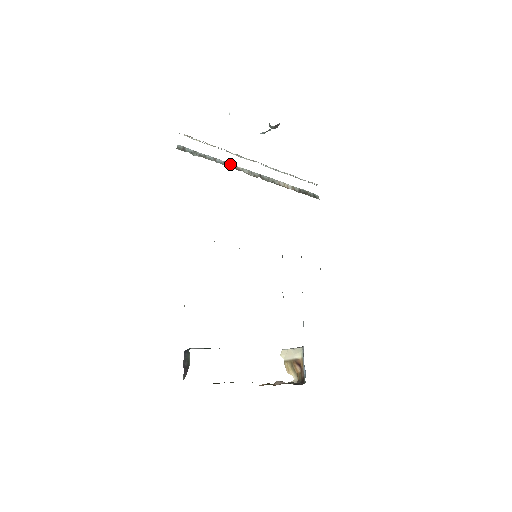
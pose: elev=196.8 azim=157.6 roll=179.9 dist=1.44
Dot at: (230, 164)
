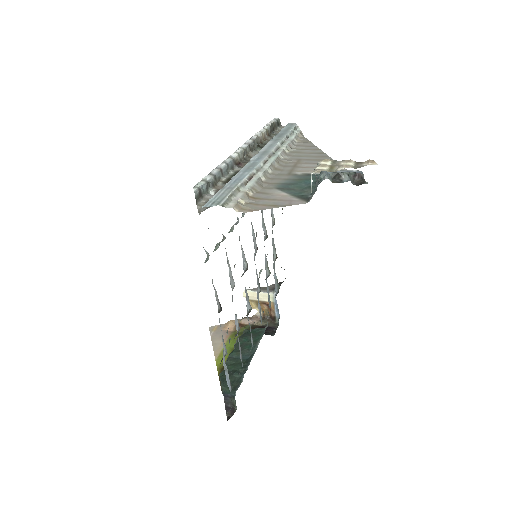
Dot at: (231, 162)
